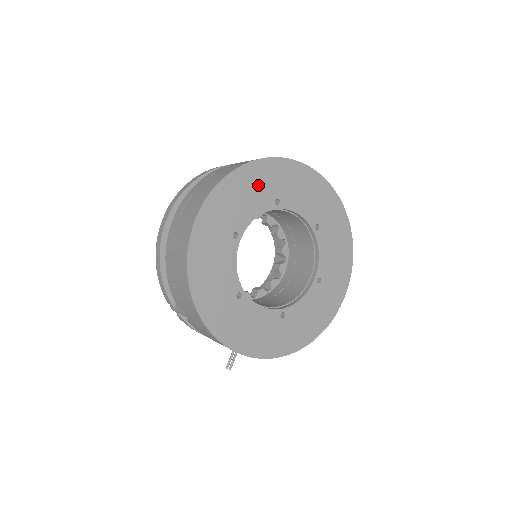
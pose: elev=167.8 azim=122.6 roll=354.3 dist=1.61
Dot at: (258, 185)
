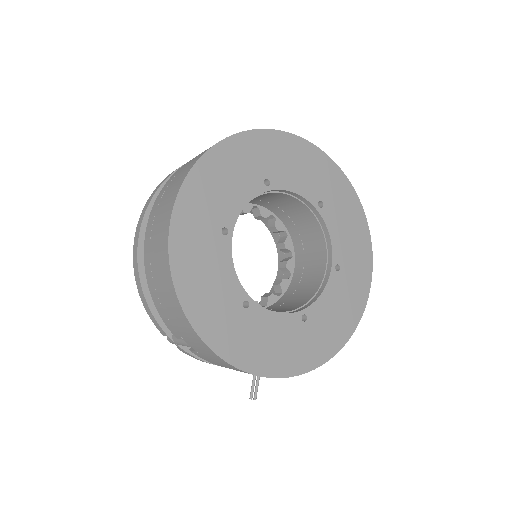
Dot at: (239, 166)
